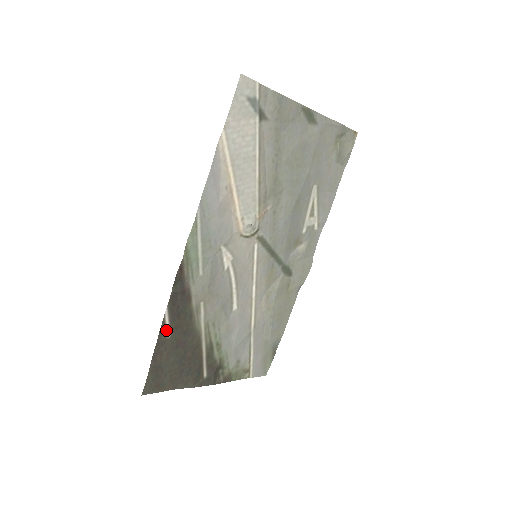
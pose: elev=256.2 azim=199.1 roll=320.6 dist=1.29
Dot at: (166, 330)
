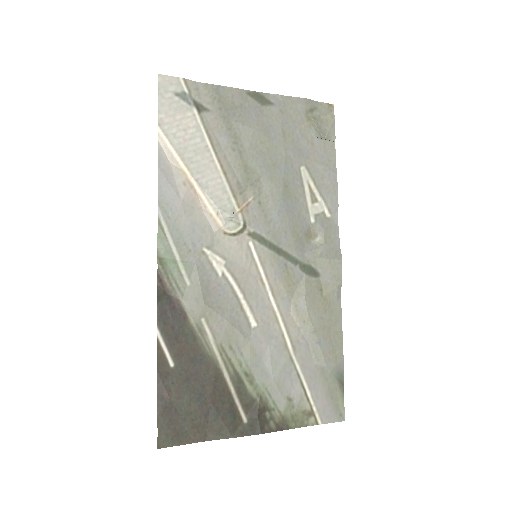
Dot at: (166, 358)
